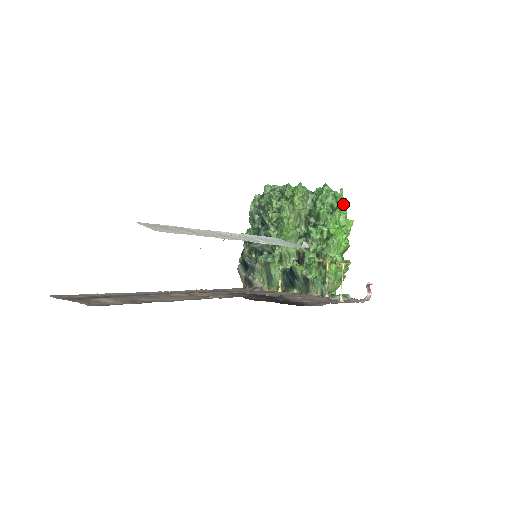
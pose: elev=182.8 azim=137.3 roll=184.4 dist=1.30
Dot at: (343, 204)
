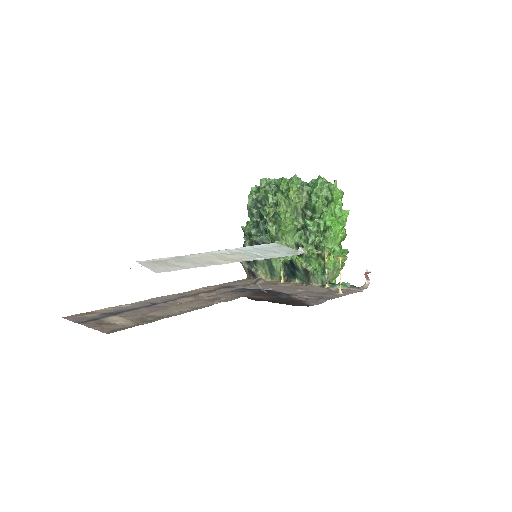
Dot at: (338, 195)
